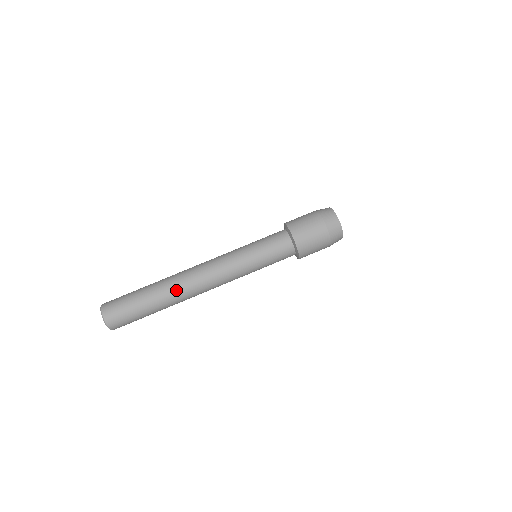
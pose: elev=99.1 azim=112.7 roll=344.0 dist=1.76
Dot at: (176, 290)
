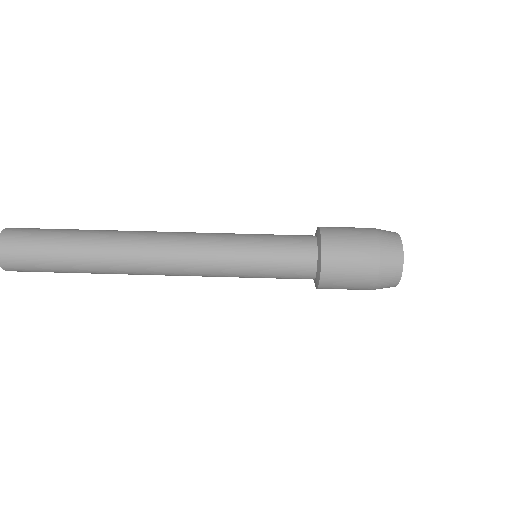
Dot at: (119, 236)
